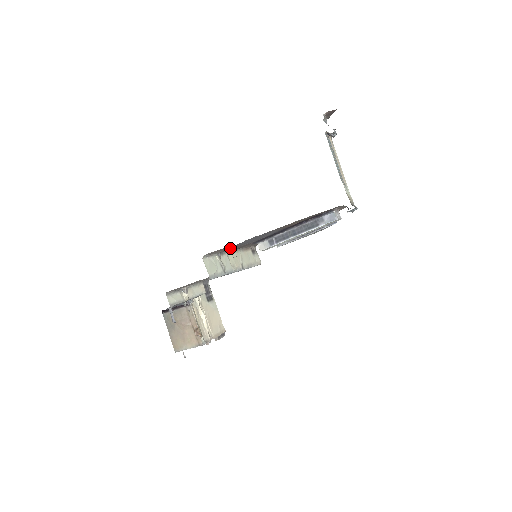
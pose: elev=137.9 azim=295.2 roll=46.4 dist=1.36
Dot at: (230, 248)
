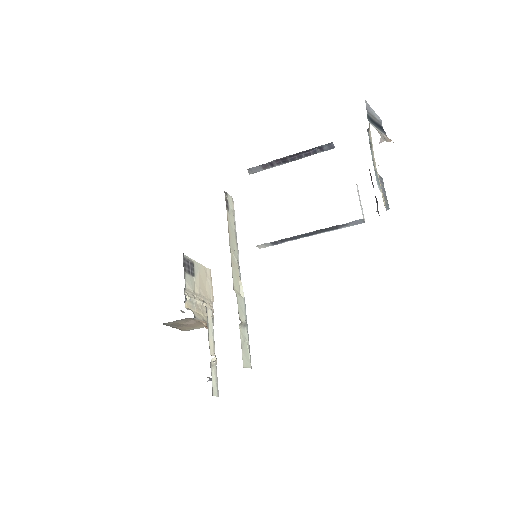
Dot at: occluded
